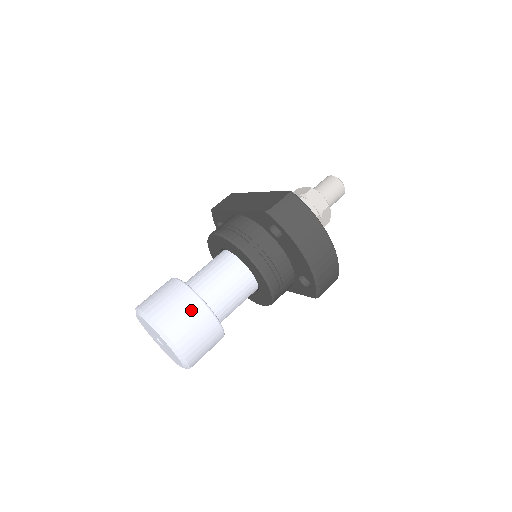
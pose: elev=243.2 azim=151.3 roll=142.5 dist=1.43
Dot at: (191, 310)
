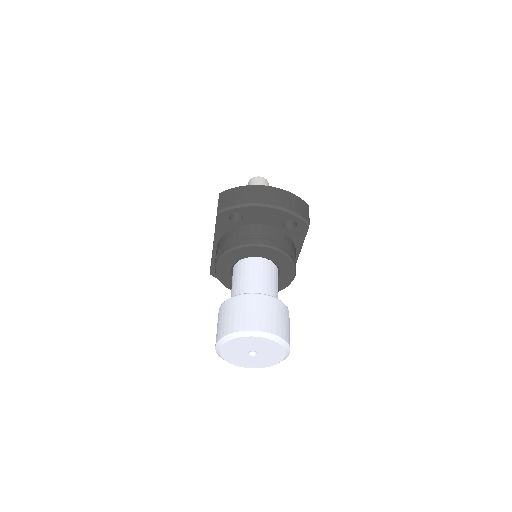
Dot at: (240, 305)
